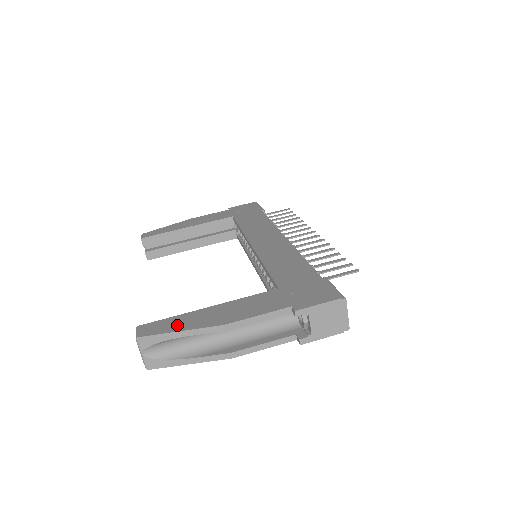
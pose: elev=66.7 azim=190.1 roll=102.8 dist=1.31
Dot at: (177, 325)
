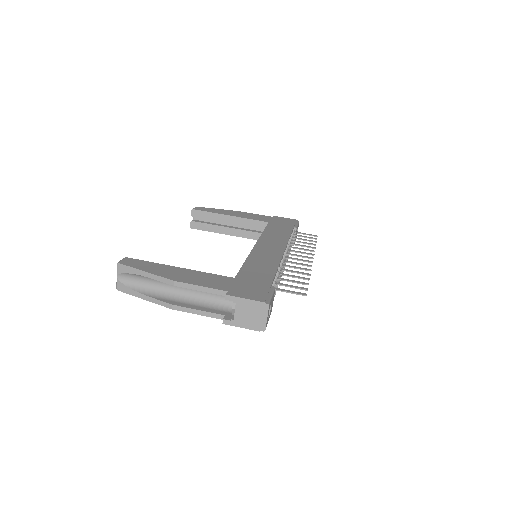
Dot at: (147, 267)
